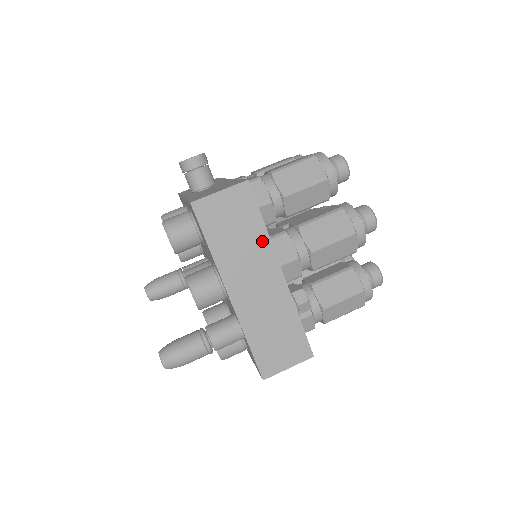
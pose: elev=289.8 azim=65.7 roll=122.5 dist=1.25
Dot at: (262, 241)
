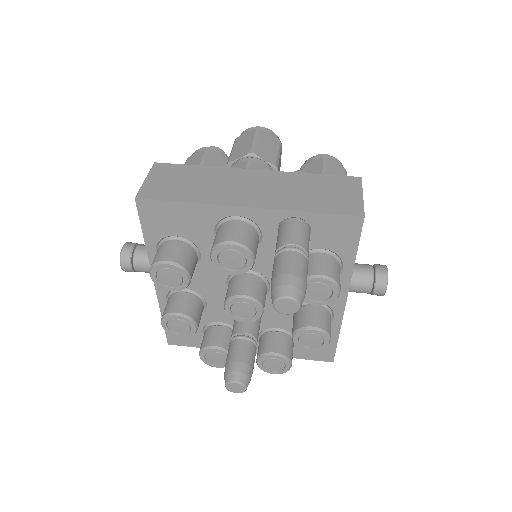
Dot at: (214, 172)
